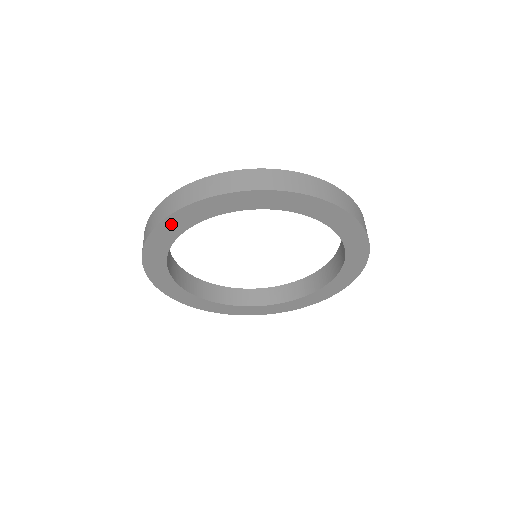
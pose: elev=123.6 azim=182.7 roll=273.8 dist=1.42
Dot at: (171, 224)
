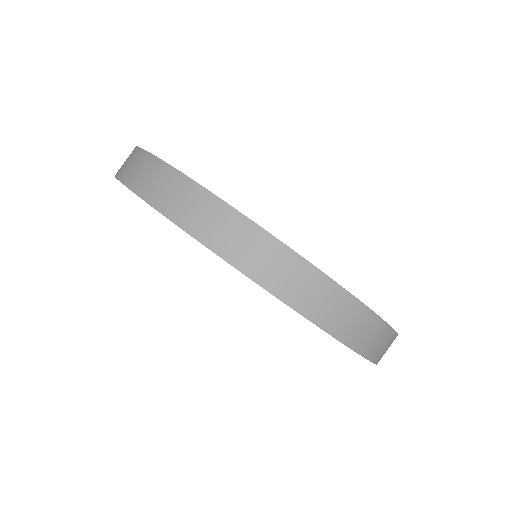
Dot at: occluded
